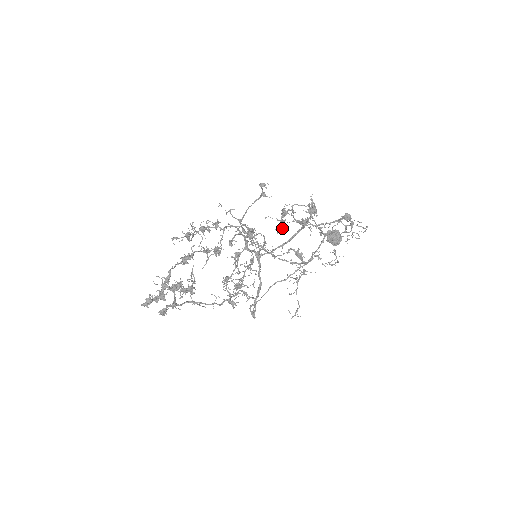
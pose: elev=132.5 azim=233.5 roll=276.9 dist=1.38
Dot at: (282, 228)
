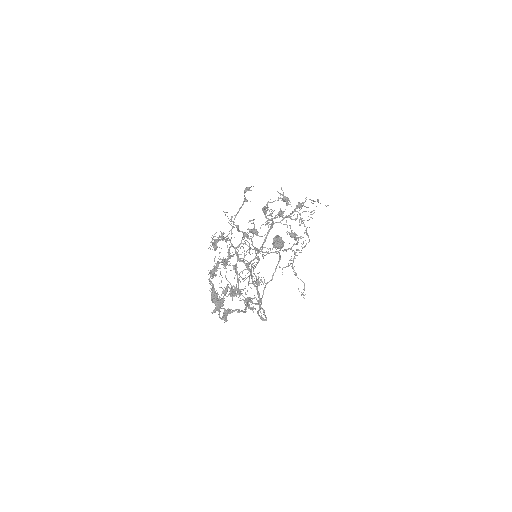
Dot at: occluded
